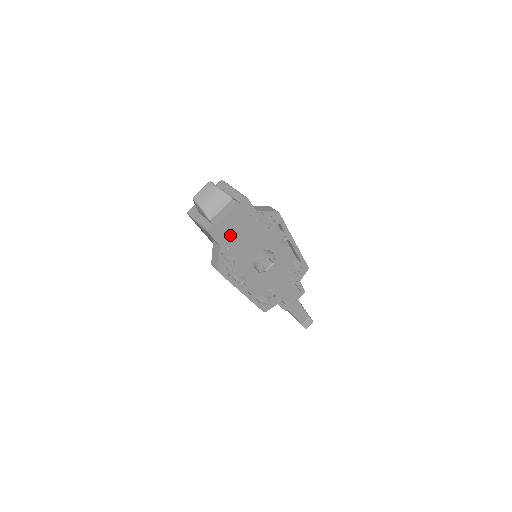
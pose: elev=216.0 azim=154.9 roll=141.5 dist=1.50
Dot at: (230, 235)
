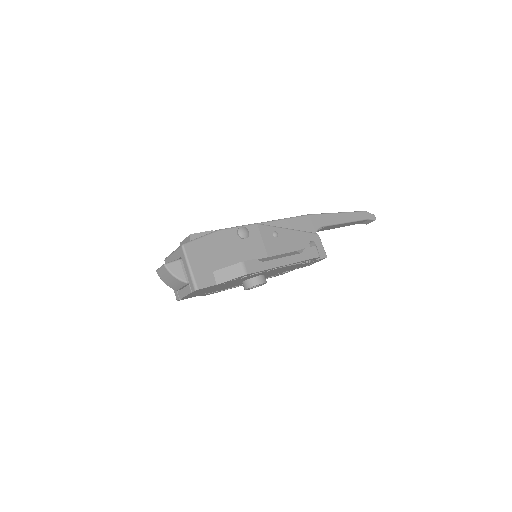
Dot at: (201, 293)
